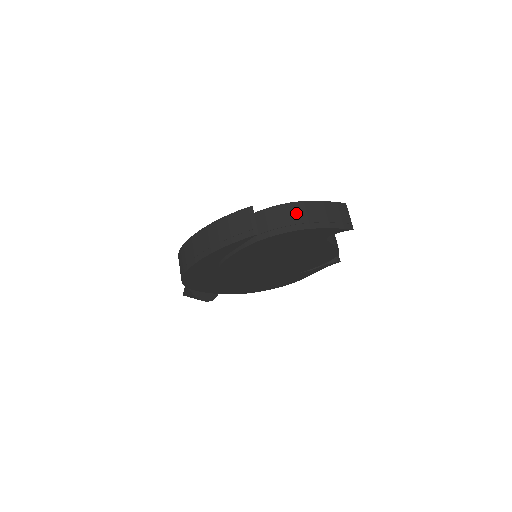
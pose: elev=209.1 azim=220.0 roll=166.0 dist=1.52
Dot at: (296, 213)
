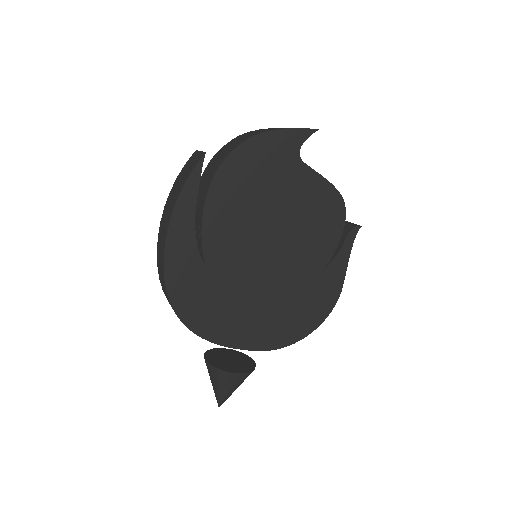
Dot at: (244, 136)
